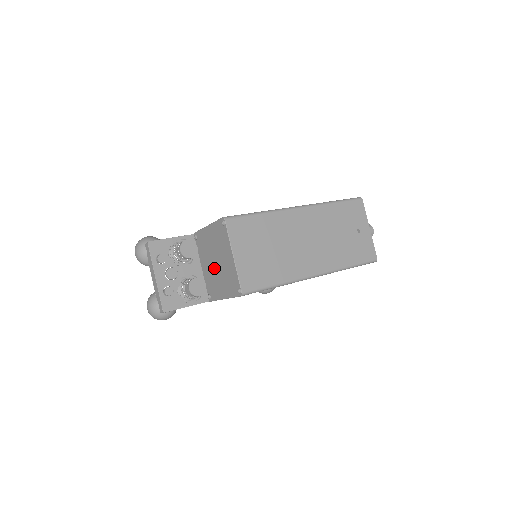
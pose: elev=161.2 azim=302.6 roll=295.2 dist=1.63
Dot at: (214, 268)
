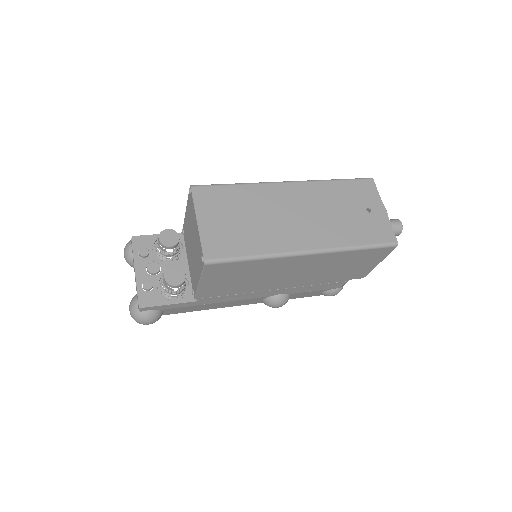
Dot at: (192, 253)
